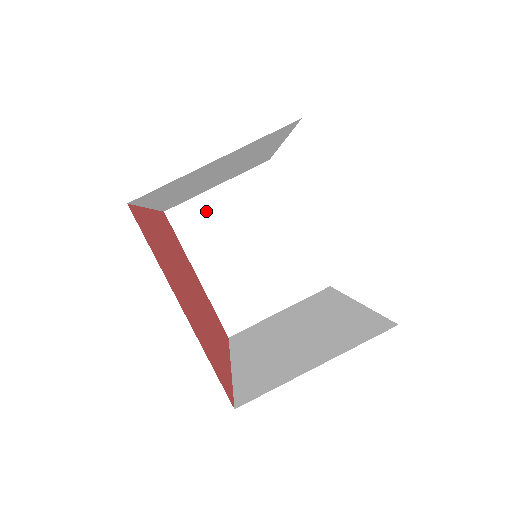
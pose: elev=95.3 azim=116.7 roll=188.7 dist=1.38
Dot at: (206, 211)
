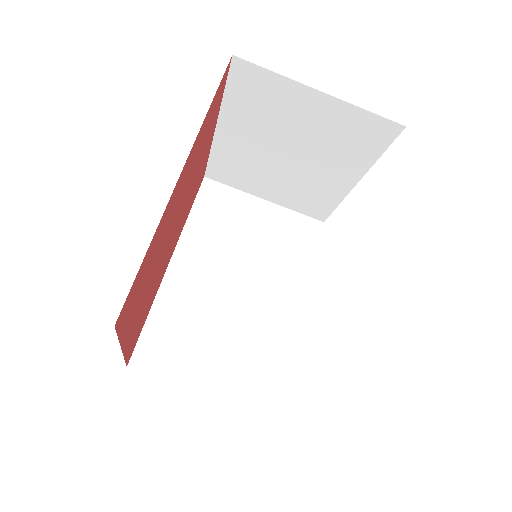
Dot at: (282, 98)
